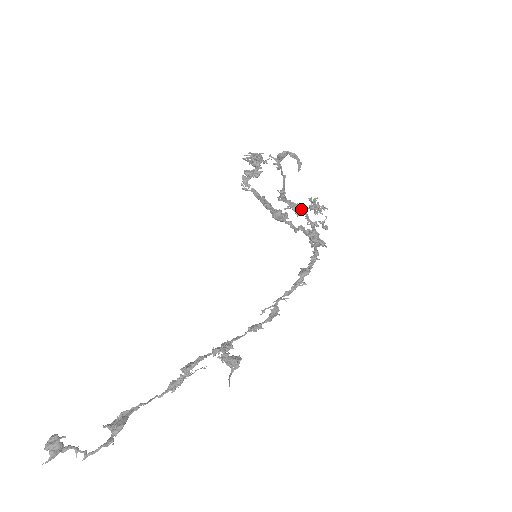
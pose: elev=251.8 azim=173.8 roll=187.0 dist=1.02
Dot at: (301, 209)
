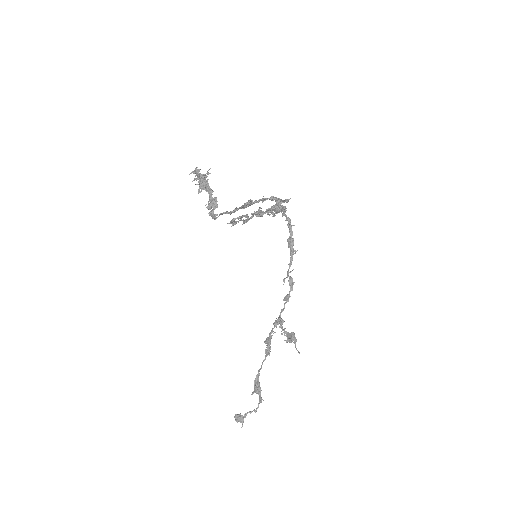
Dot at: (261, 210)
